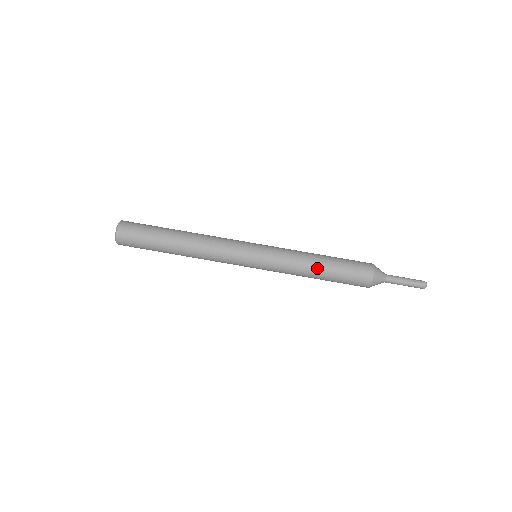
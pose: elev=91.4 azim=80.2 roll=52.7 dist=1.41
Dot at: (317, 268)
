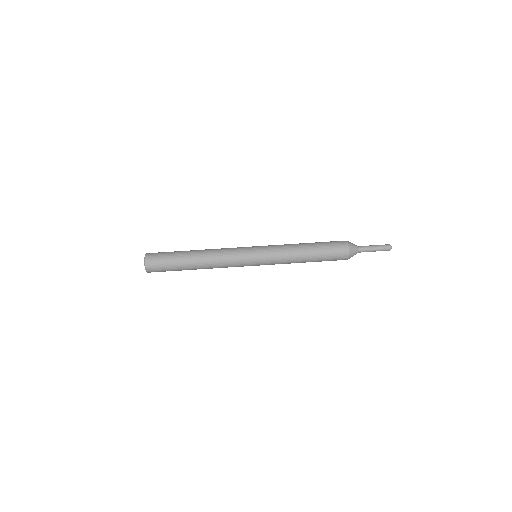
Dot at: (305, 256)
